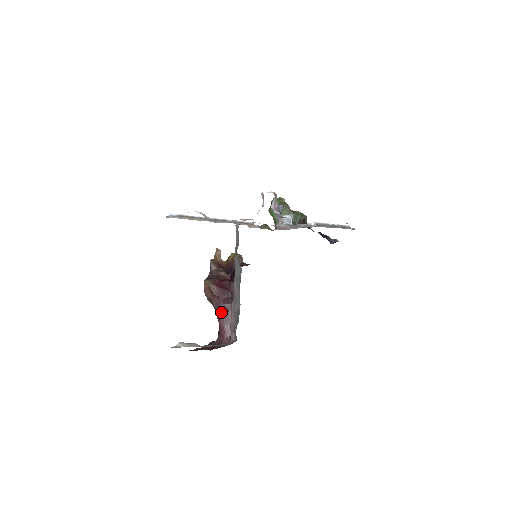
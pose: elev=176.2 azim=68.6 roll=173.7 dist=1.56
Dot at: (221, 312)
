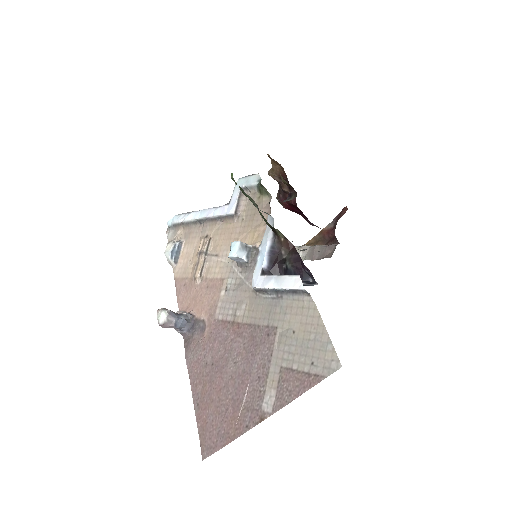
Dot at: occluded
